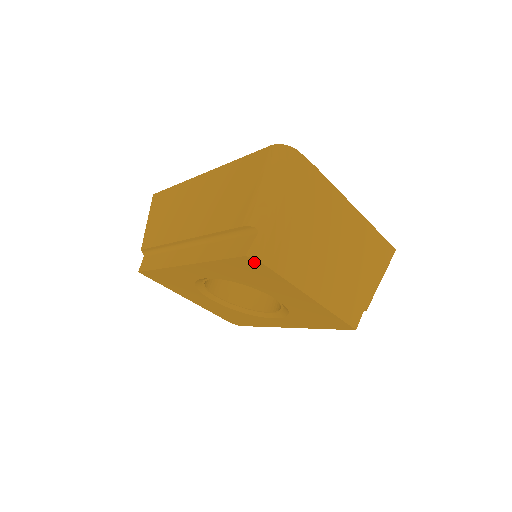
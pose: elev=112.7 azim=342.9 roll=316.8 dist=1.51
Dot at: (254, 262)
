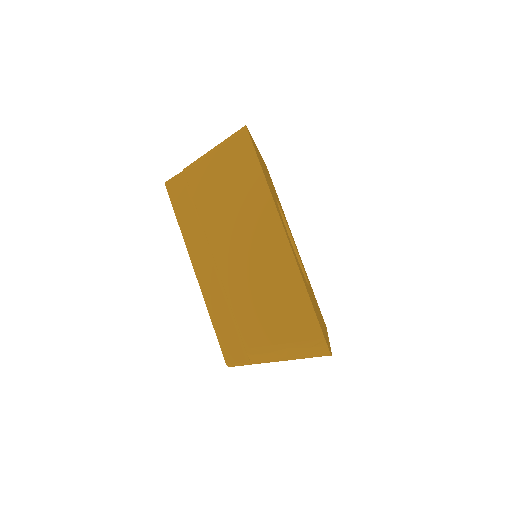
Dot at: occluded
